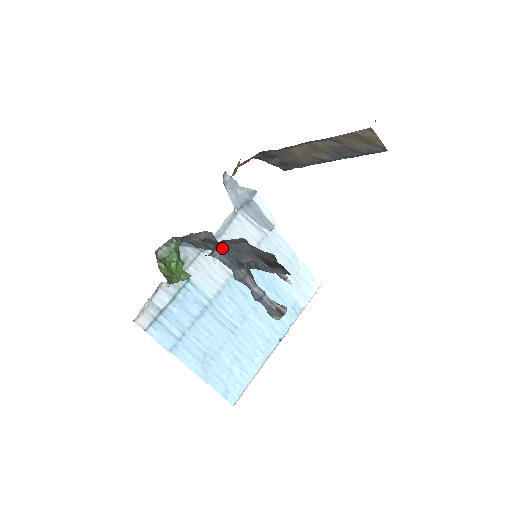
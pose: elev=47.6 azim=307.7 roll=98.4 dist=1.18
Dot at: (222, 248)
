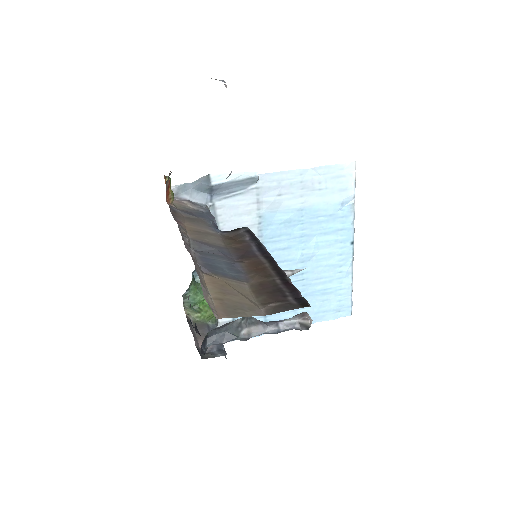
Dot at: (210, 338)
